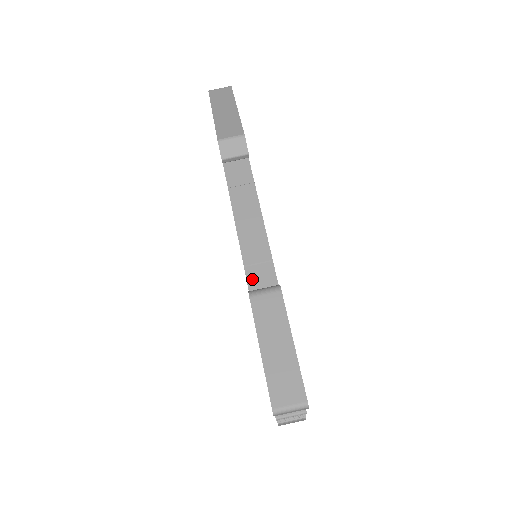
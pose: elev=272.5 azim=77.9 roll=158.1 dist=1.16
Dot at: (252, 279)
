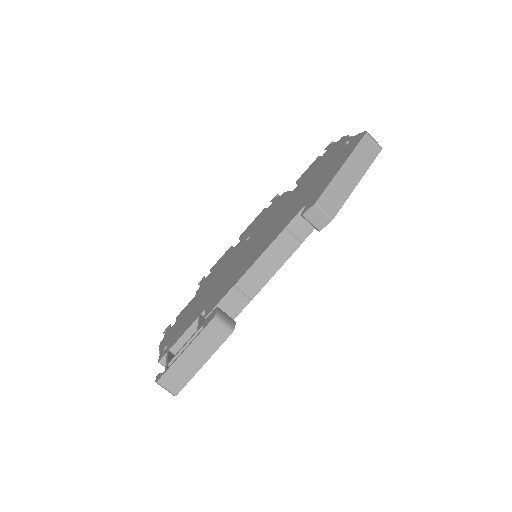
Dot at: (229, 297)
